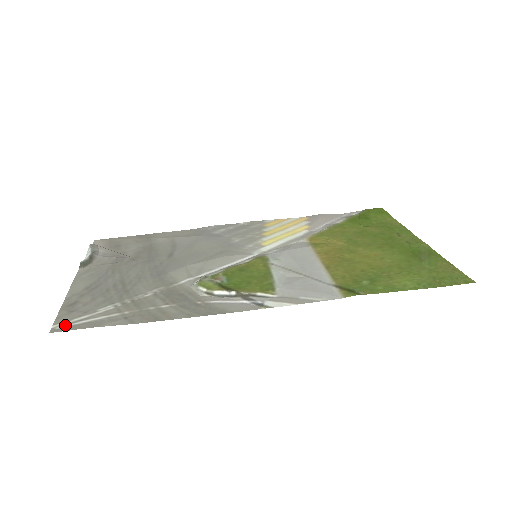
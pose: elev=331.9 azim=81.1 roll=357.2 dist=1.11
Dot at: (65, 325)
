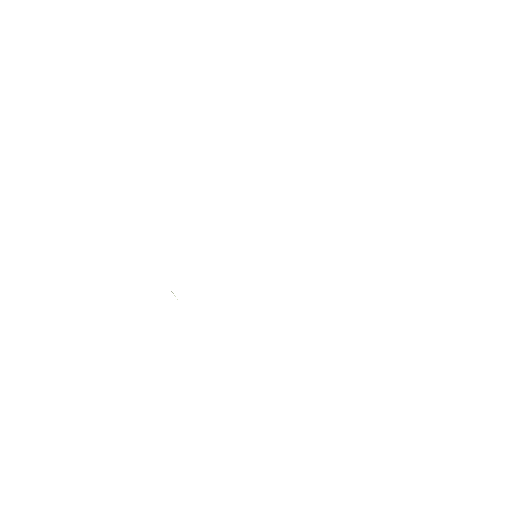
Dot at: occluded
